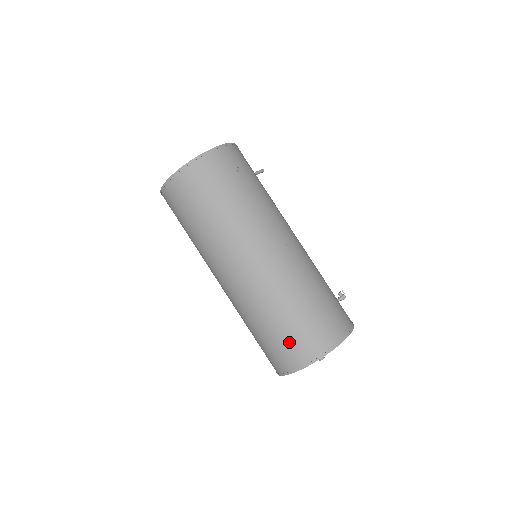
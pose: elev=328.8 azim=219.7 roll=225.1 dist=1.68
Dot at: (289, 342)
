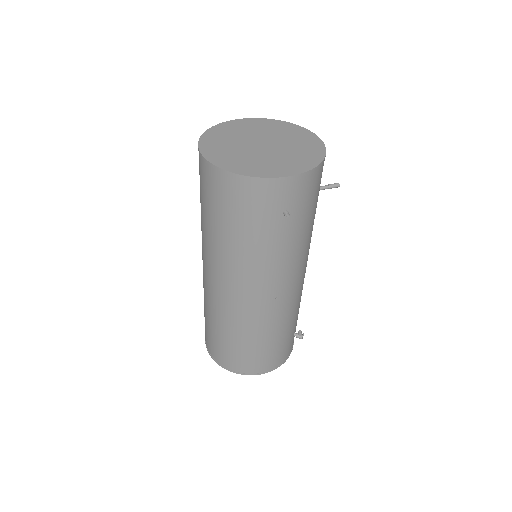
Dot at: (219, 347)
